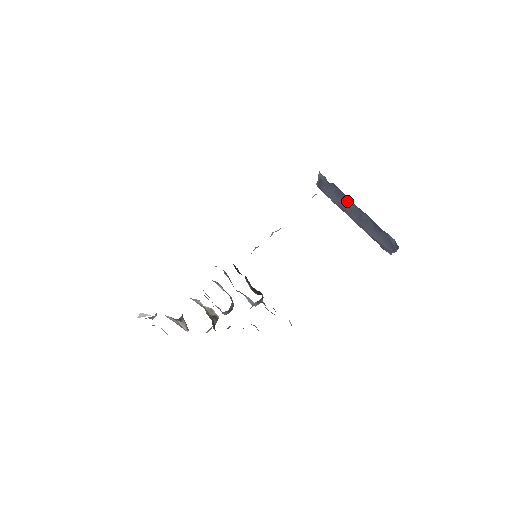
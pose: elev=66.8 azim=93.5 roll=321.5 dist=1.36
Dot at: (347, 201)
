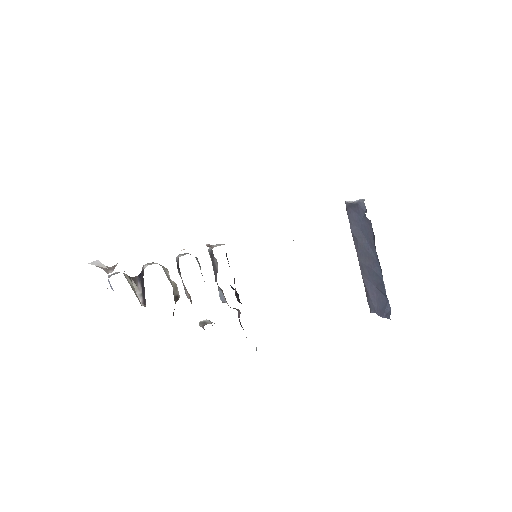
Dot at: (370, 244)
